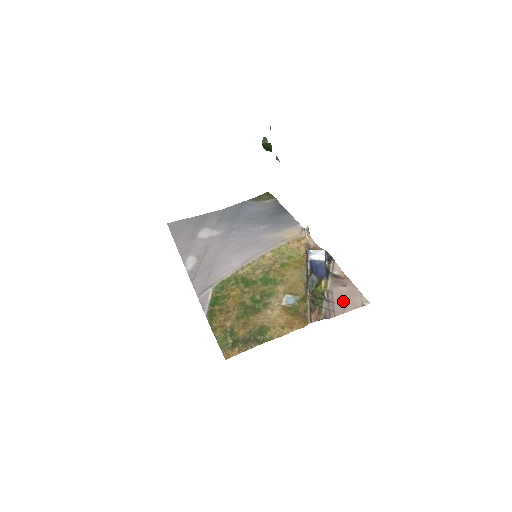
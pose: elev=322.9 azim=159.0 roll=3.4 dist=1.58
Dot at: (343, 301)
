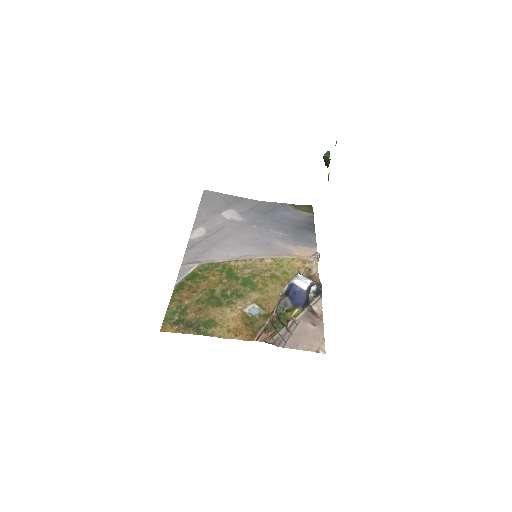
Dot at: (302, 337)
